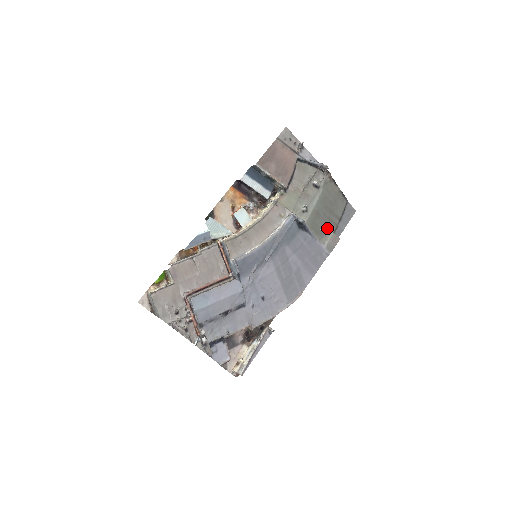
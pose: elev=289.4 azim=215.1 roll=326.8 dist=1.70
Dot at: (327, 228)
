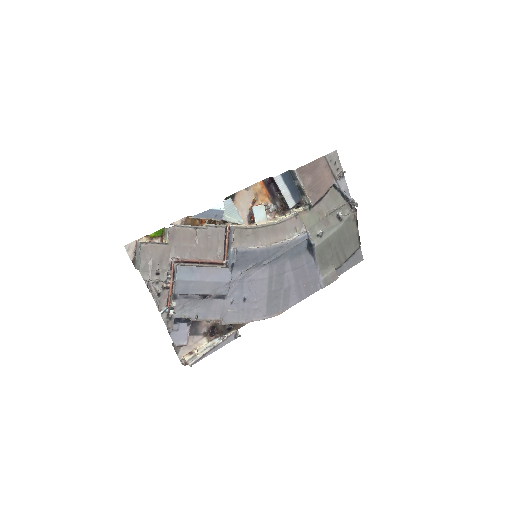
Dot at: (332, 262)
